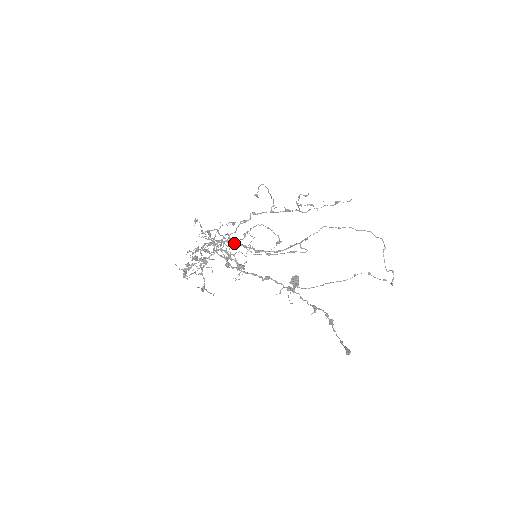
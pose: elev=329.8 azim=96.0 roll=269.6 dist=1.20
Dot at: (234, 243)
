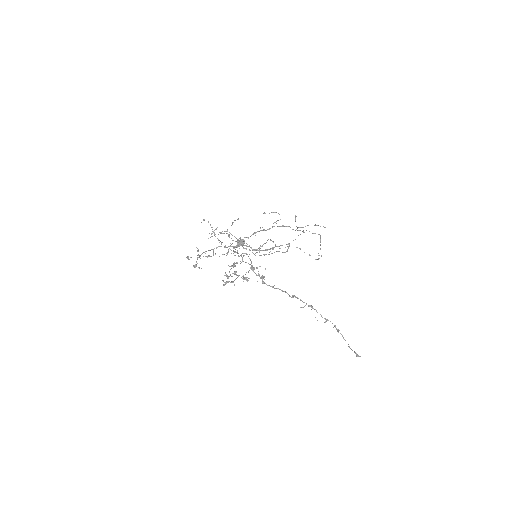
Dot at: (244, 248)
